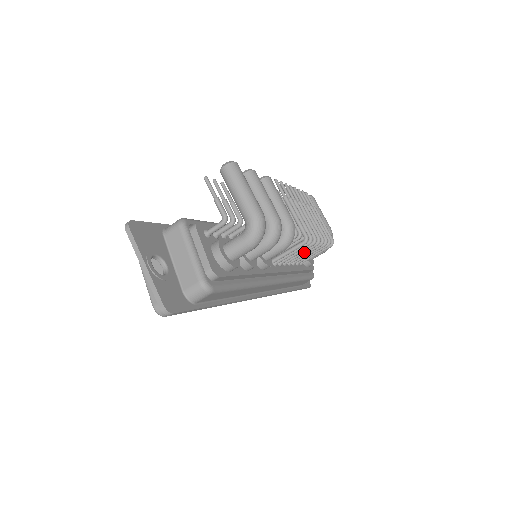
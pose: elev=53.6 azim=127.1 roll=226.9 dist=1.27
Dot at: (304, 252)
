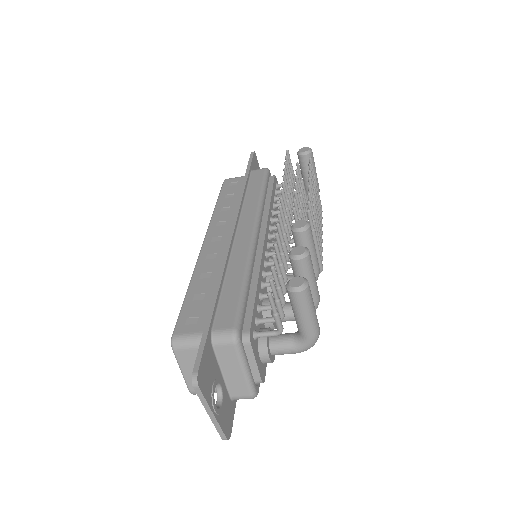
Dot at: occluded
